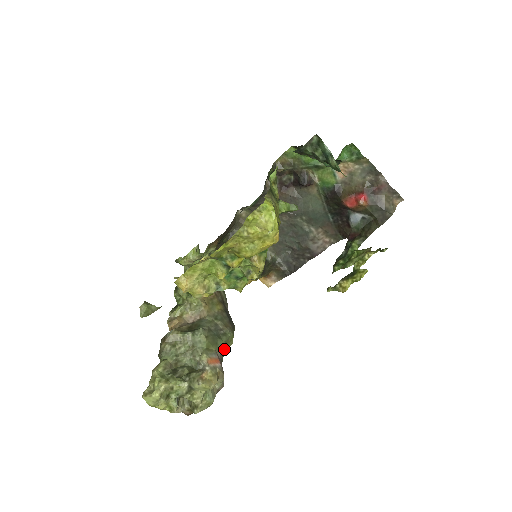
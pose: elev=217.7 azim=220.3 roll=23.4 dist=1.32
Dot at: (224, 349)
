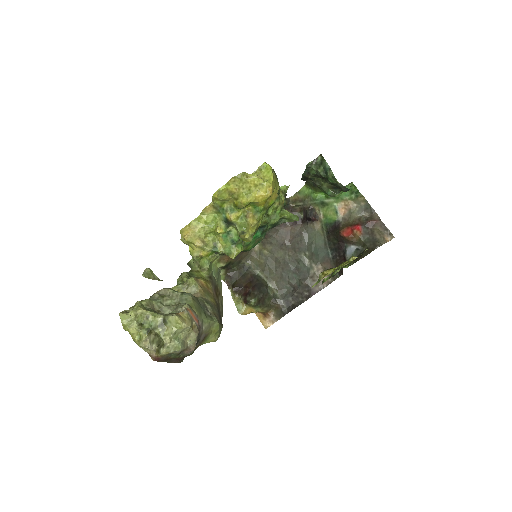
Dot at: (206, 328)
